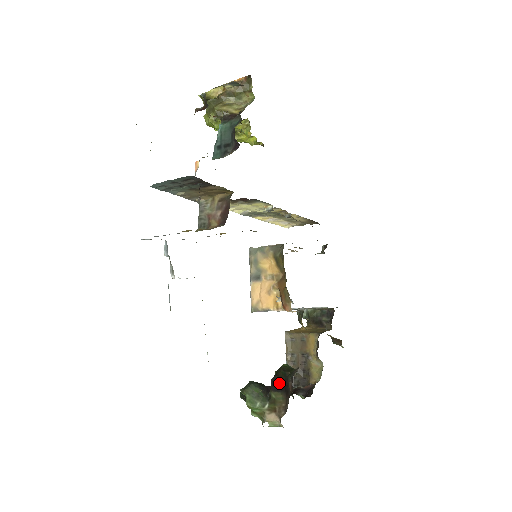
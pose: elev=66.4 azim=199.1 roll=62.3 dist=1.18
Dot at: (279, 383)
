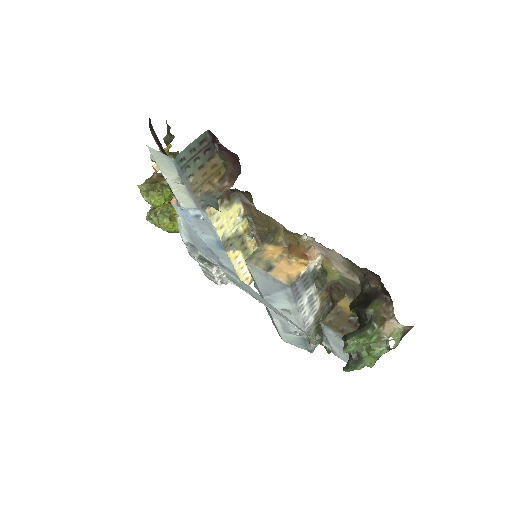
Dot at: (363, 301)
